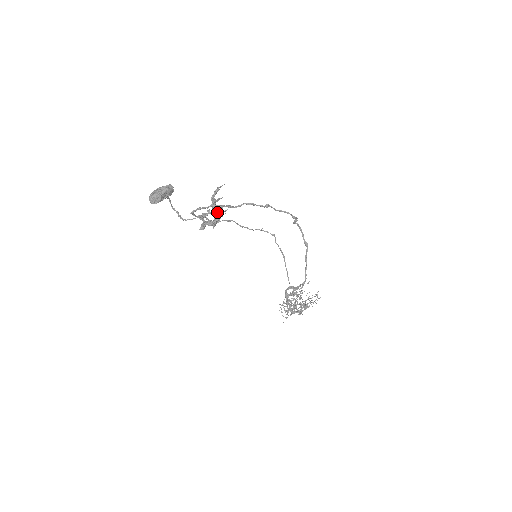
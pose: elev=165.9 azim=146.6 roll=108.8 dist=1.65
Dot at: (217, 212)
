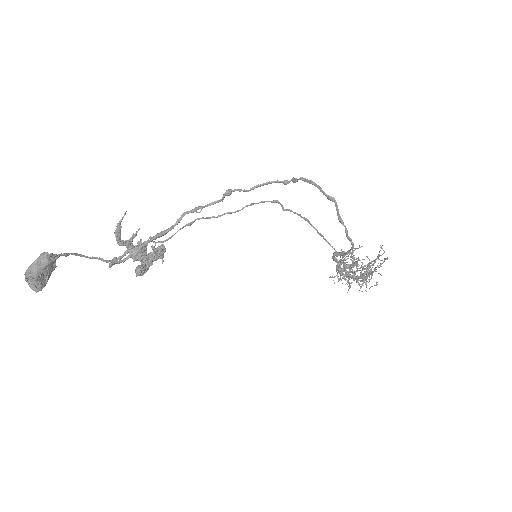
Dot at: (136, 267)
